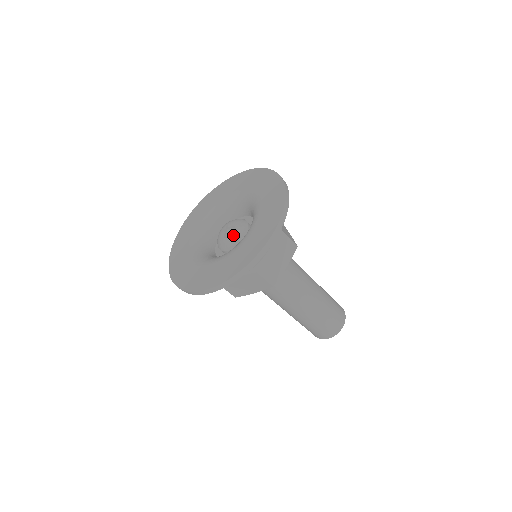
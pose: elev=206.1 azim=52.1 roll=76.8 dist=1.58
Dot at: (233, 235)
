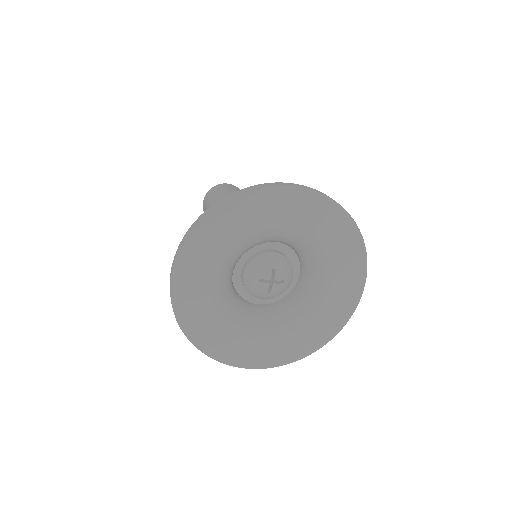
Dot at: (279, 292)
